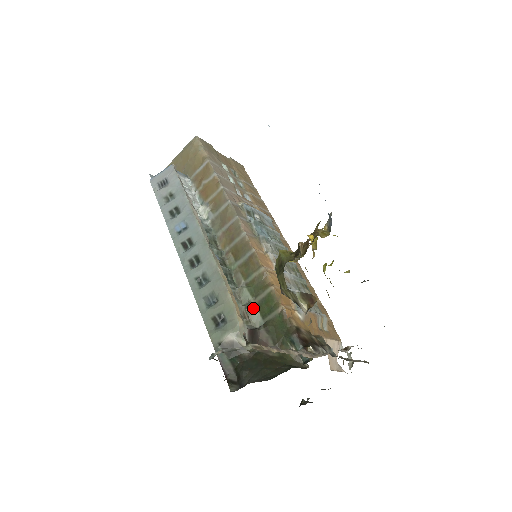
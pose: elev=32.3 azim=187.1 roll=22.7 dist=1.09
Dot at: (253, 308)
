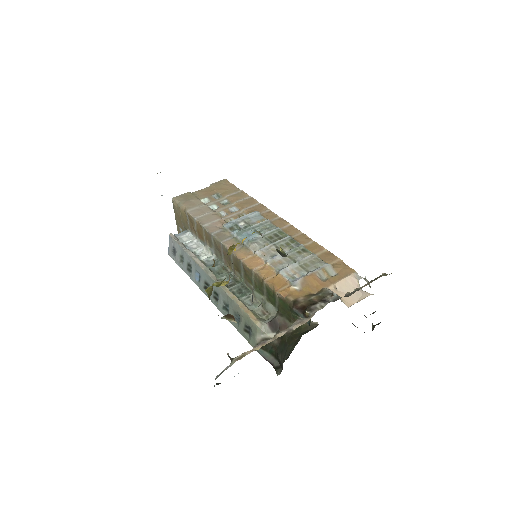
Dot at: (266, 303)
